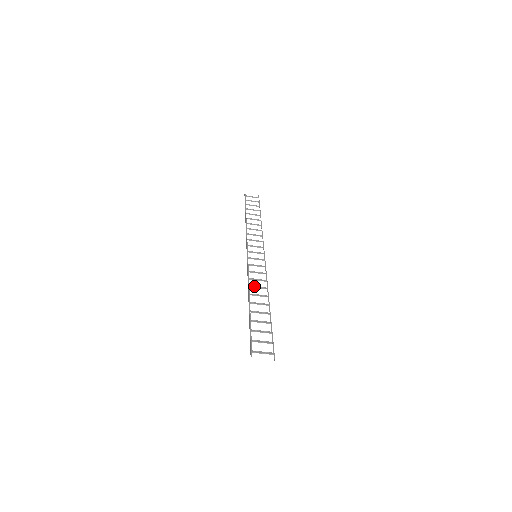
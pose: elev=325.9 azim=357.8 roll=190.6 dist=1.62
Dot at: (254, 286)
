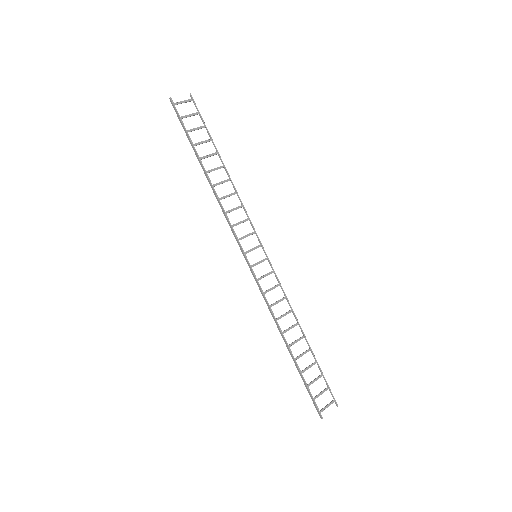
Dot at: (280, 316)
